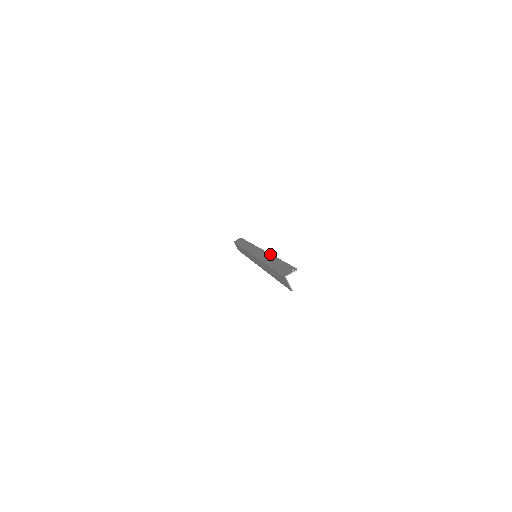
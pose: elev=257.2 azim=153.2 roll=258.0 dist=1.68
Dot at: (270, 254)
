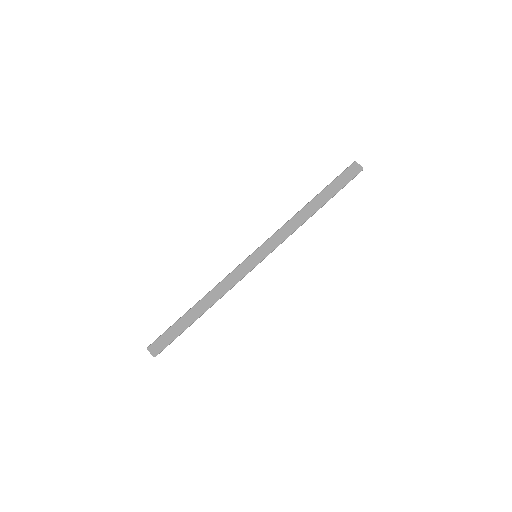
Dot at: occluded
